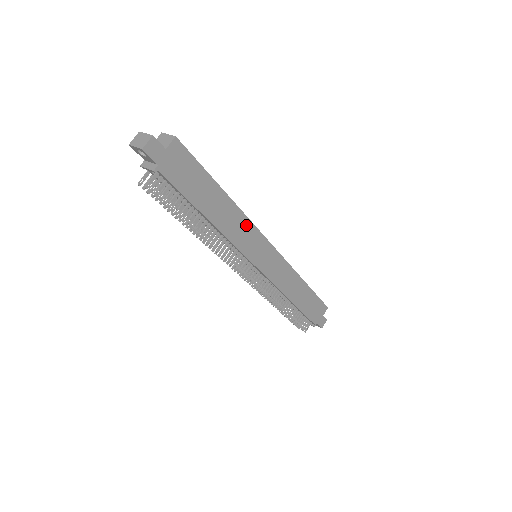
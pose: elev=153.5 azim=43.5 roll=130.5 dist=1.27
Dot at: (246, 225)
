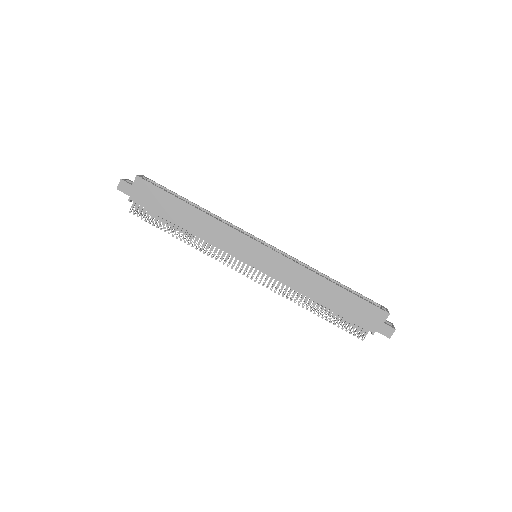
Dot at: (223, 229)
